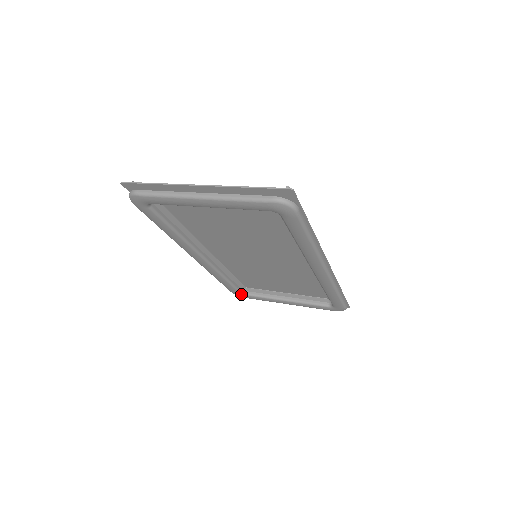
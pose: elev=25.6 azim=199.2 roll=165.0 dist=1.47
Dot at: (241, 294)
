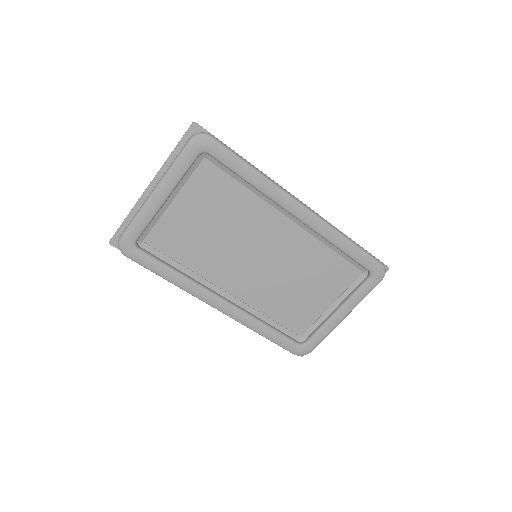
Dot at: (301, 347)
